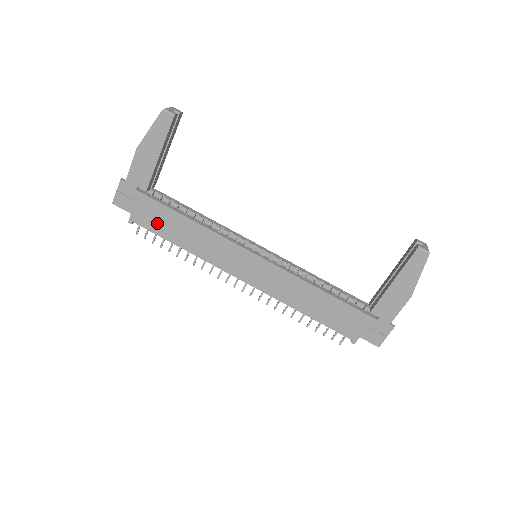
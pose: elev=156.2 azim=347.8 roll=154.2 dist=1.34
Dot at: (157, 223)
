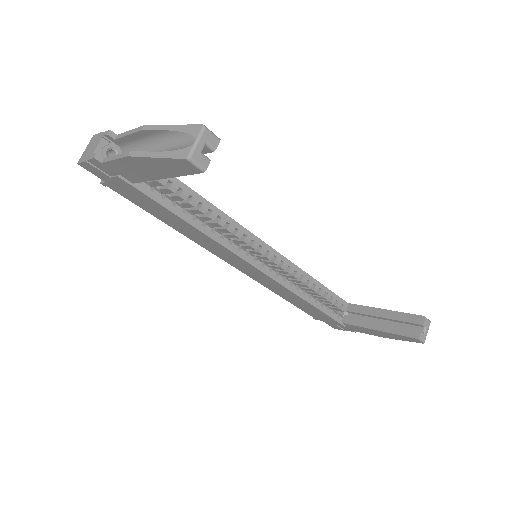
Dot at: (142, 203)
